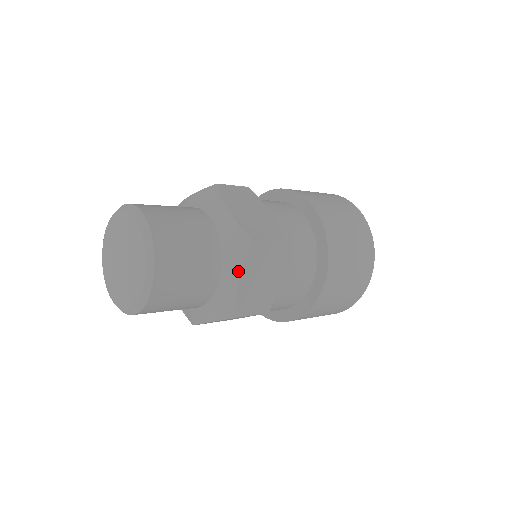
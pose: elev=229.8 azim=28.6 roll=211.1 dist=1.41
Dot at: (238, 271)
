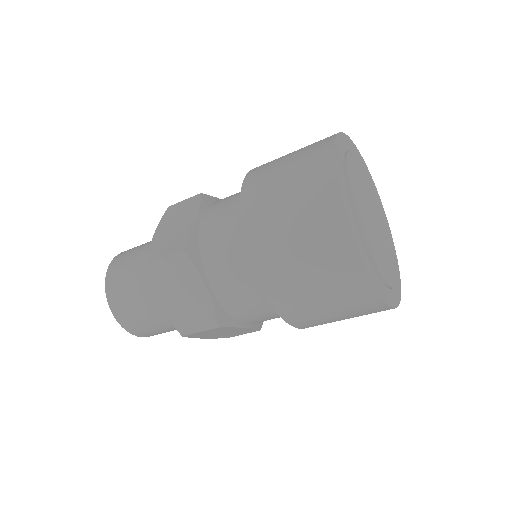
Dot at: (157, 293)
